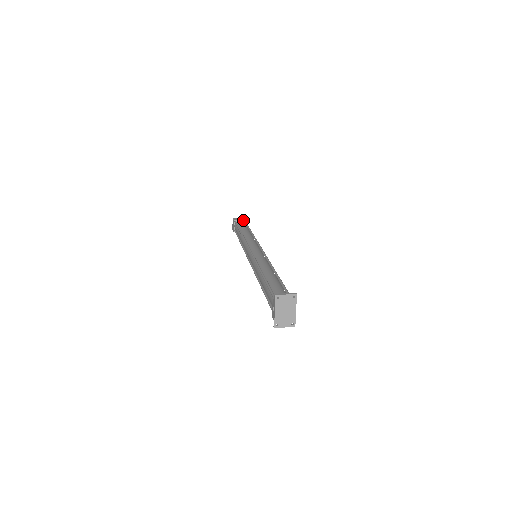
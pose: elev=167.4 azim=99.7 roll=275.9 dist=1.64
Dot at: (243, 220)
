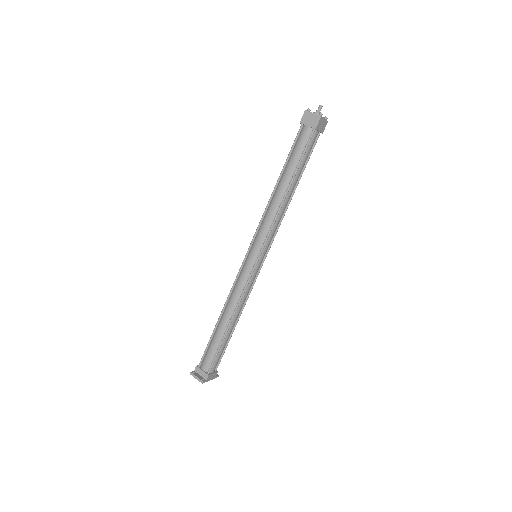
Dot at: (312, 127)
